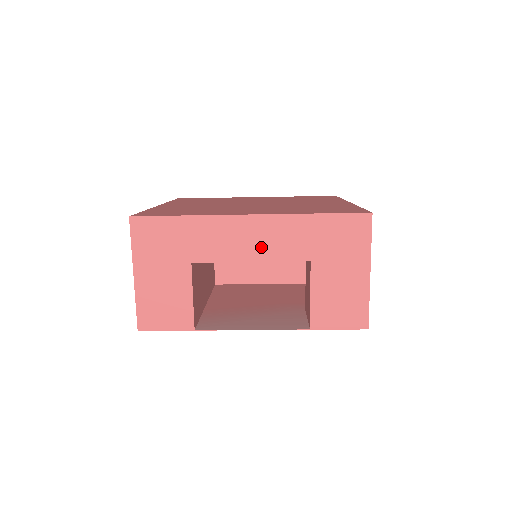
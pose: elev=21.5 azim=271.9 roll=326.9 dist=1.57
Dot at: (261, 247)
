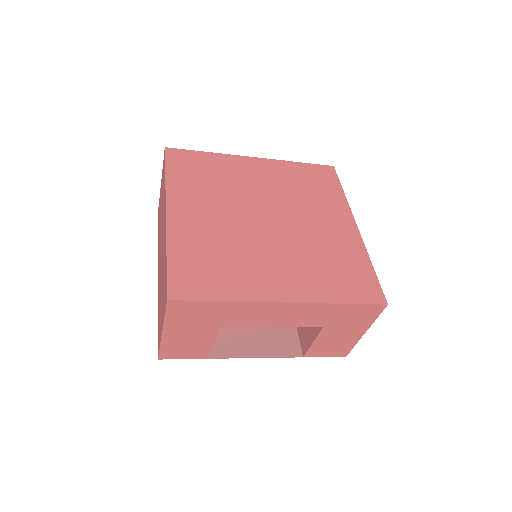
Dot at: (286, 320)
